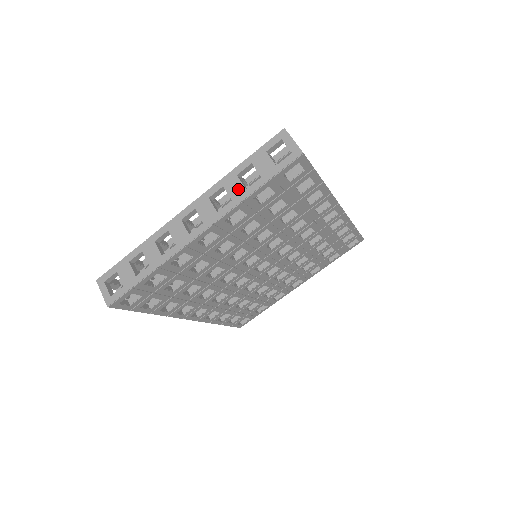
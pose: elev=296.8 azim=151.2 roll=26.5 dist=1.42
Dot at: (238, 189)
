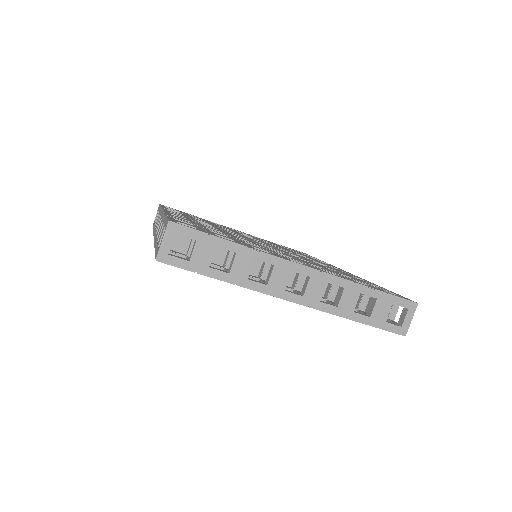
Dot at: (350, 305)
